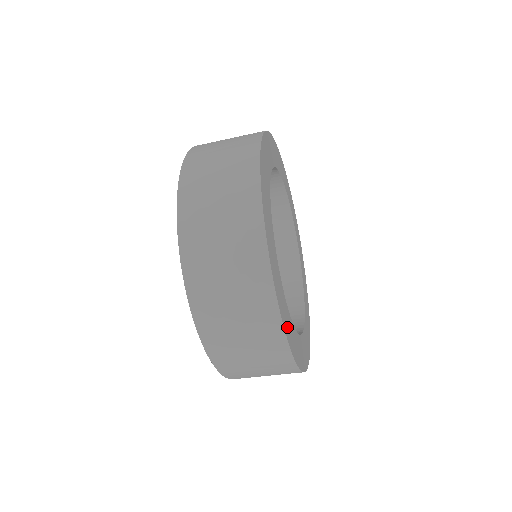
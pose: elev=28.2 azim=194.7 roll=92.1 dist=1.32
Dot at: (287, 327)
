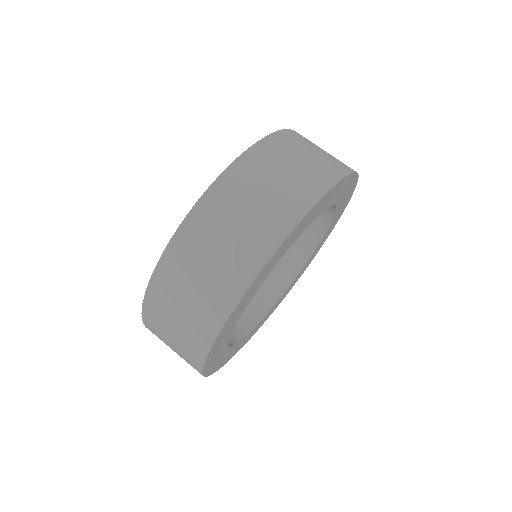
Dot at: (271, 262)
